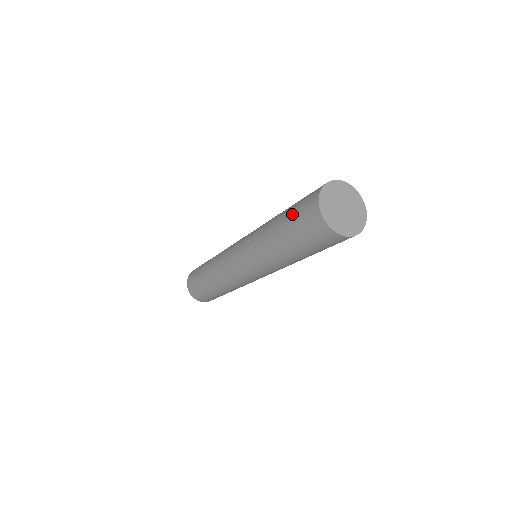
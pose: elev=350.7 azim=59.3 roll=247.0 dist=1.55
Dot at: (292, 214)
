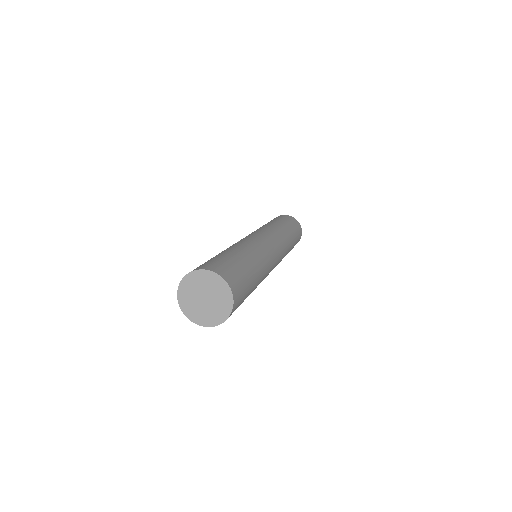
Dot at: occluded
